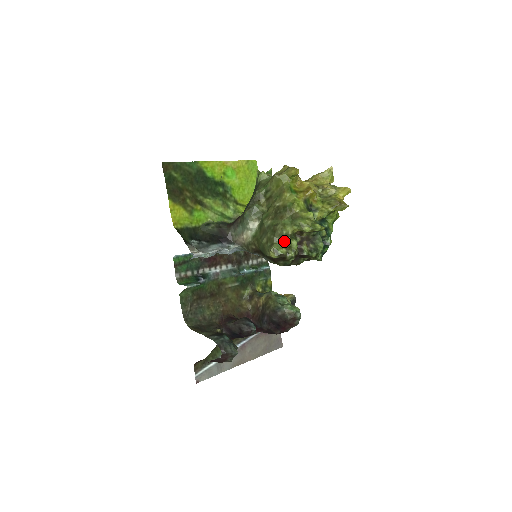
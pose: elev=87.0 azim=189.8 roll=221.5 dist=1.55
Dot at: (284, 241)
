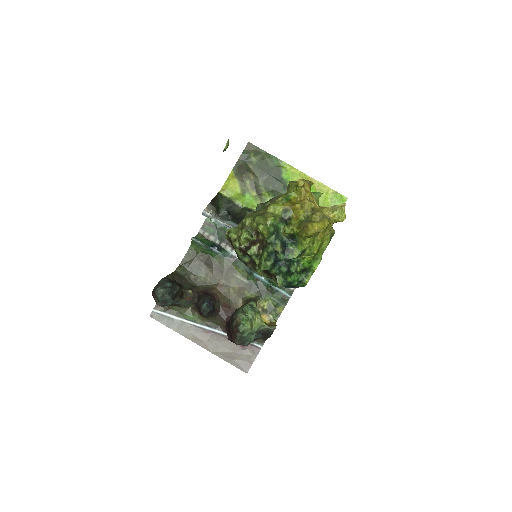
Dot at: (241, 229)
